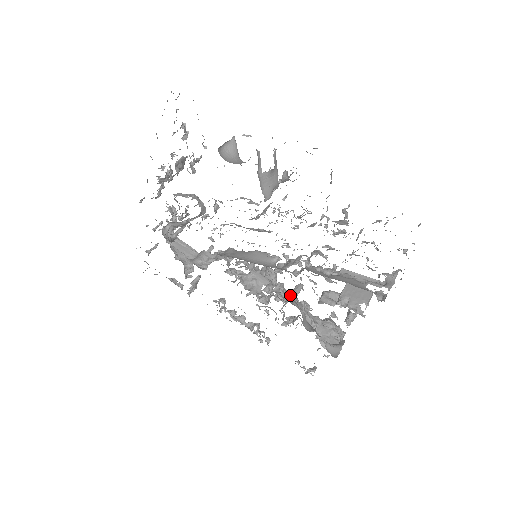
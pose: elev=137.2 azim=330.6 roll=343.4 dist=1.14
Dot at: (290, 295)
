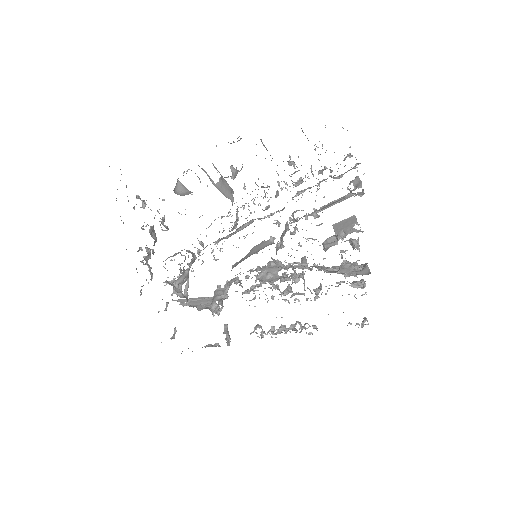
Dot at: (302, 263)
